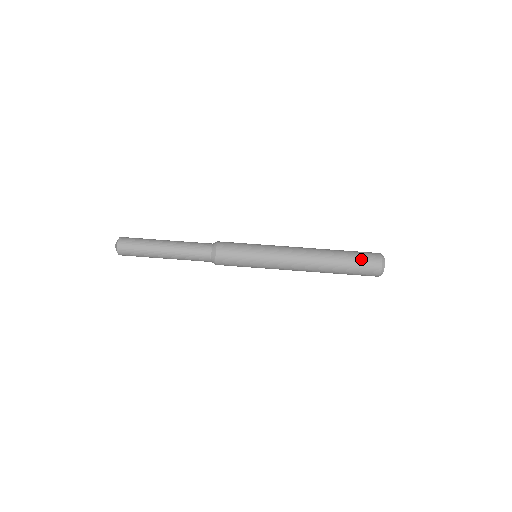
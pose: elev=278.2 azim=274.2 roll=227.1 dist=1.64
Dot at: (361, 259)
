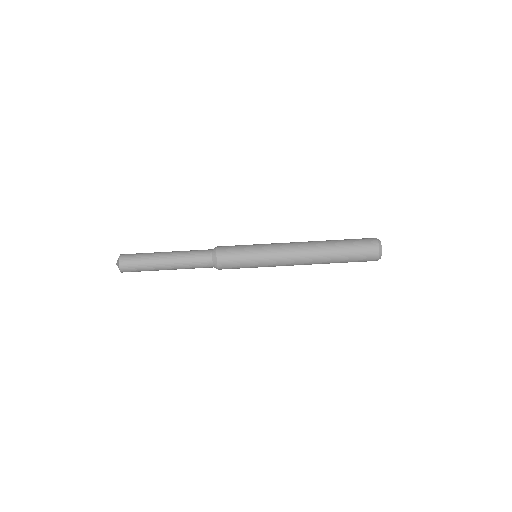
Dot at: (359, 255)
